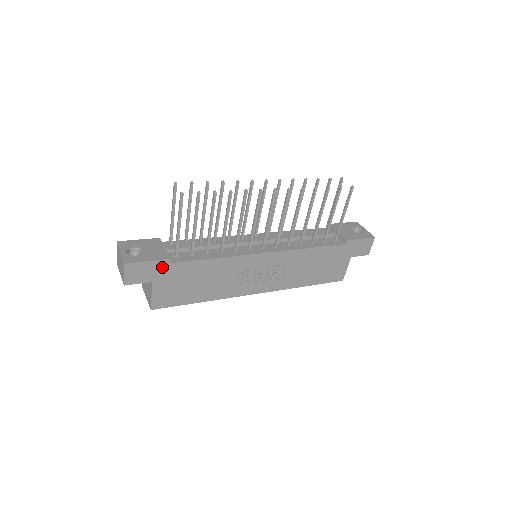
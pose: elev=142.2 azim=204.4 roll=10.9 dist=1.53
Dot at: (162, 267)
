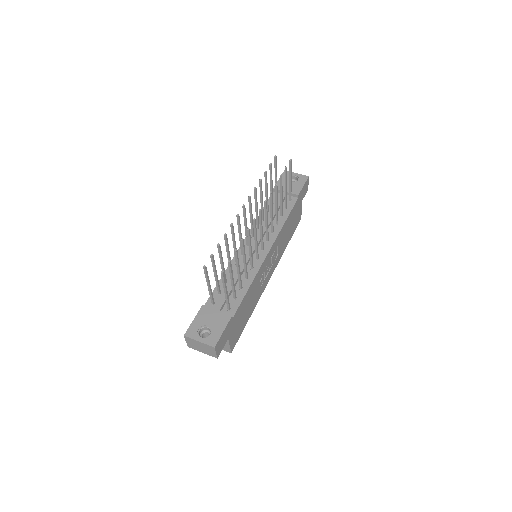
Dot at: (230, 325)
